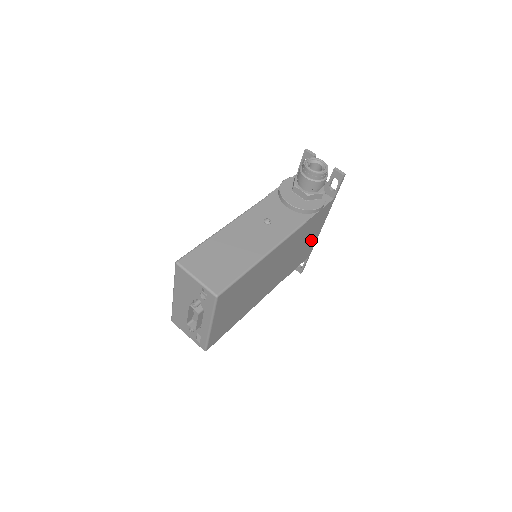
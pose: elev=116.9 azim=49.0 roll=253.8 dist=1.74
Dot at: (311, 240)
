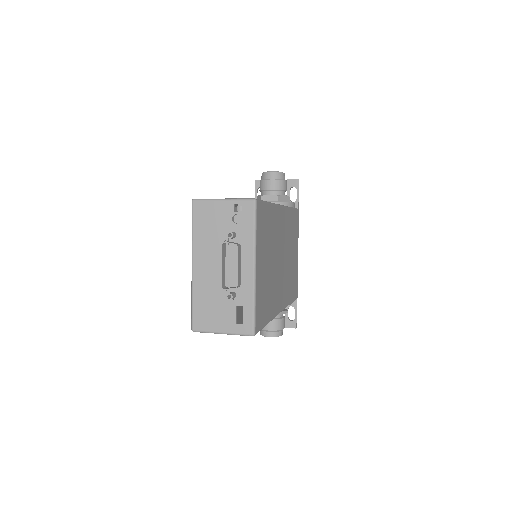
Dot at: (295, 261)
